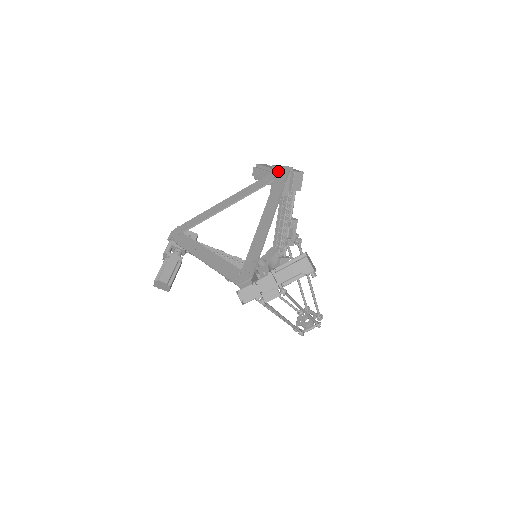
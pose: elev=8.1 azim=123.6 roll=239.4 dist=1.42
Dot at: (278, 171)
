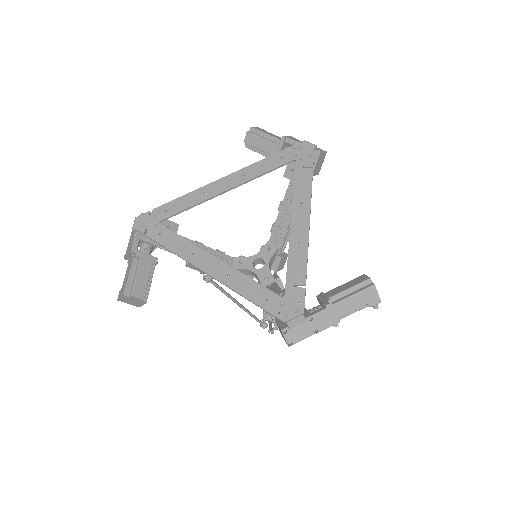
Dot at: (297, 148)
